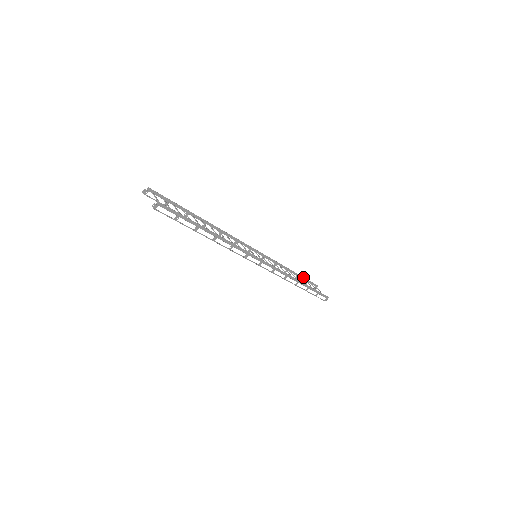
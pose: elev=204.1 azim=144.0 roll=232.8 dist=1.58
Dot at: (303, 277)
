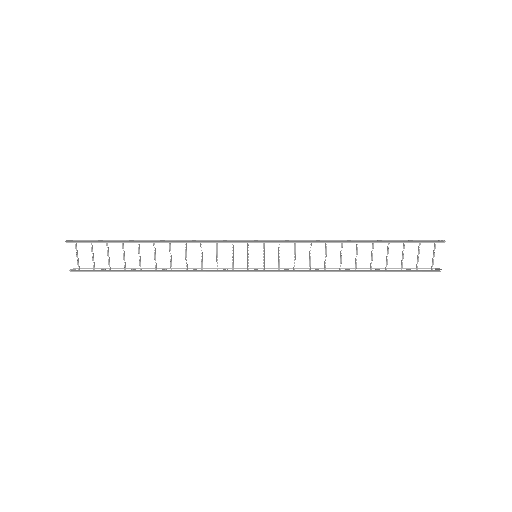
Dot at: (395, 242)
